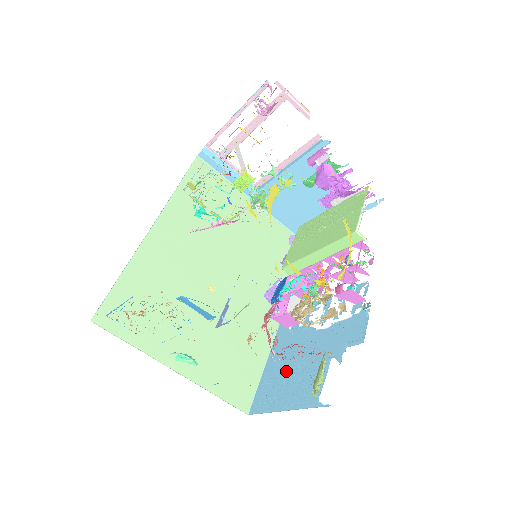
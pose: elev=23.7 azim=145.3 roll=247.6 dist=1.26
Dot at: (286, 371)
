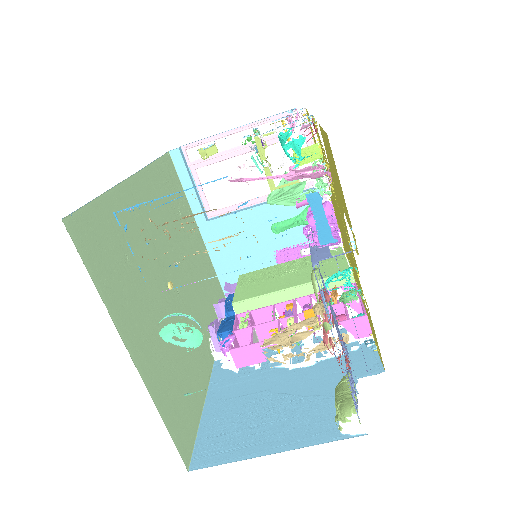
Dot at: (253, 412)
